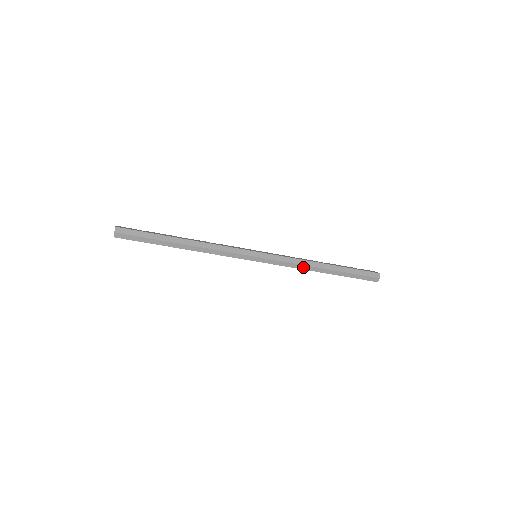
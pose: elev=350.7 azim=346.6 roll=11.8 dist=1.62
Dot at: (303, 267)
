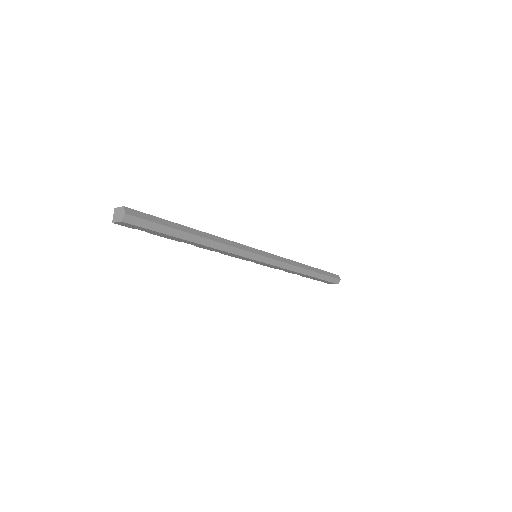
Dot at: (294, 268)
